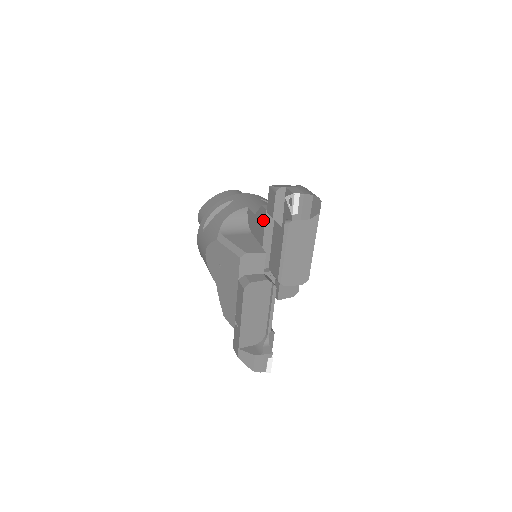
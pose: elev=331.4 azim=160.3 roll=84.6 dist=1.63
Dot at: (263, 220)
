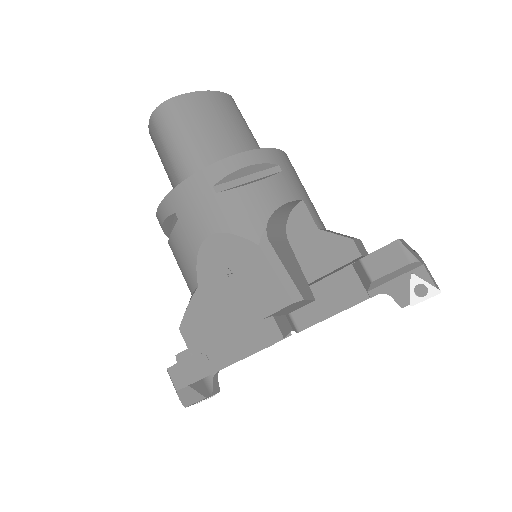
Dot at: (341, 259)
